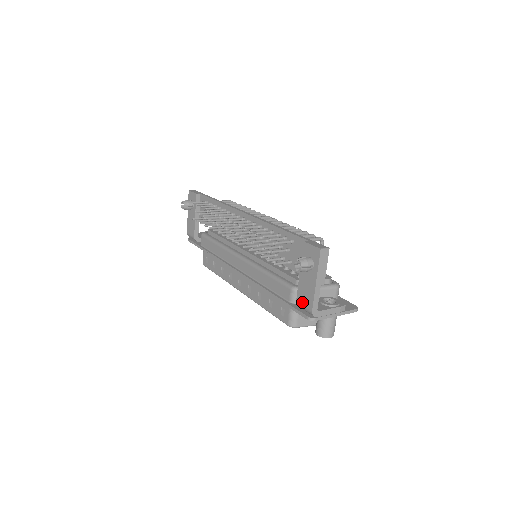
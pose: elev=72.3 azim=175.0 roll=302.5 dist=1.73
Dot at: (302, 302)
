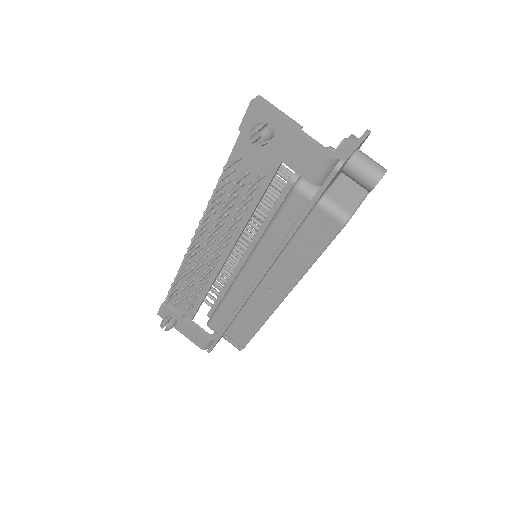
Dot at: (312, 171)
